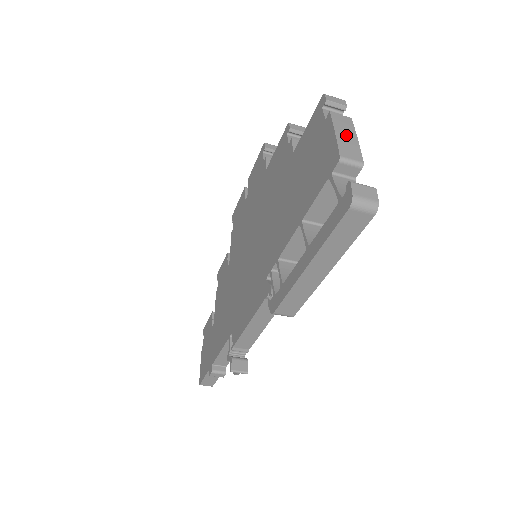
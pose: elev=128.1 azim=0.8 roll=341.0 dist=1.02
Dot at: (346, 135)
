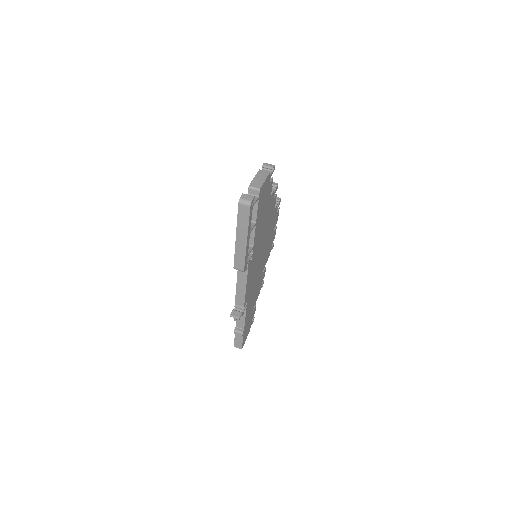
Dot at: (260, 178)
